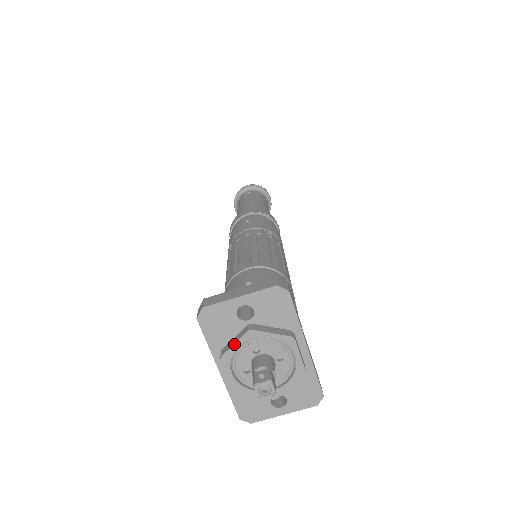
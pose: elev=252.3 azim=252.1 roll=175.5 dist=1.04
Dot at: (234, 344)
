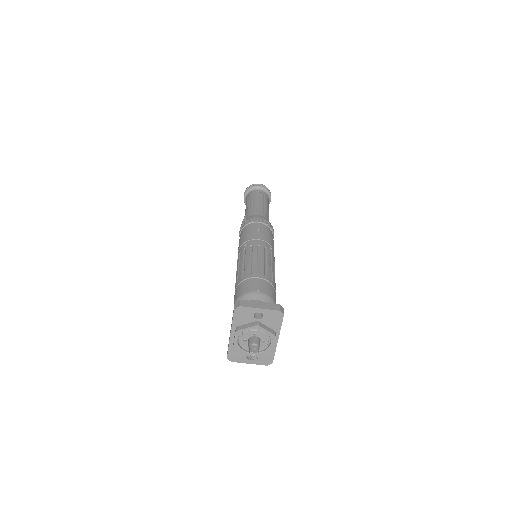
Dot at: (246, 328)
